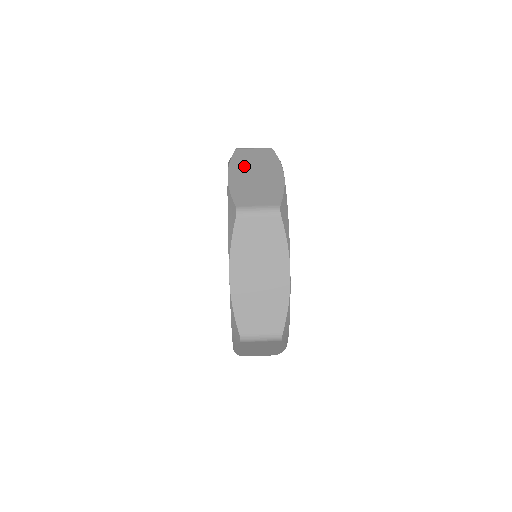
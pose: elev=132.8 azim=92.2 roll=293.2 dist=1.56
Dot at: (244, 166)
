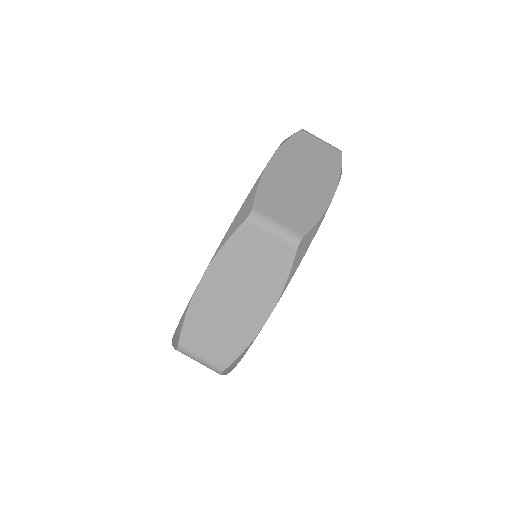
Dot at: (231, 272)
